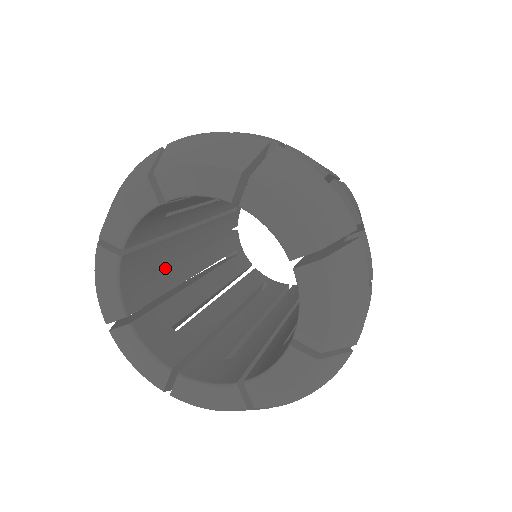
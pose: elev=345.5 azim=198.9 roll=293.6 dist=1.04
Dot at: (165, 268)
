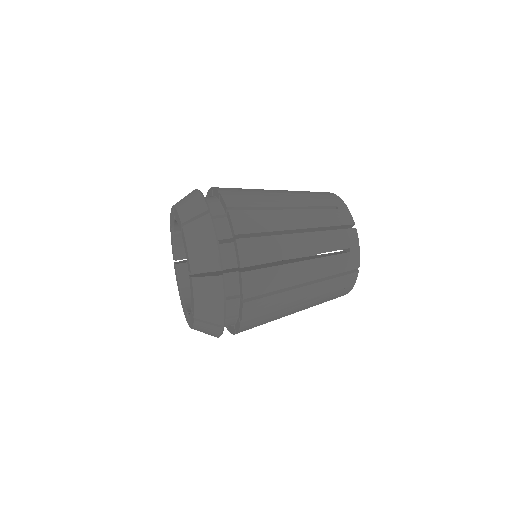
Dot at: occluded
